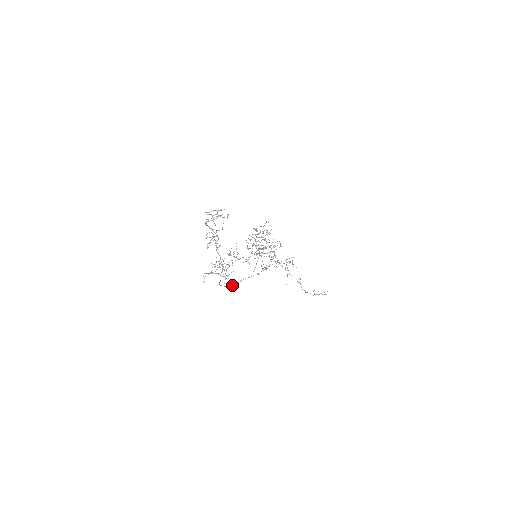
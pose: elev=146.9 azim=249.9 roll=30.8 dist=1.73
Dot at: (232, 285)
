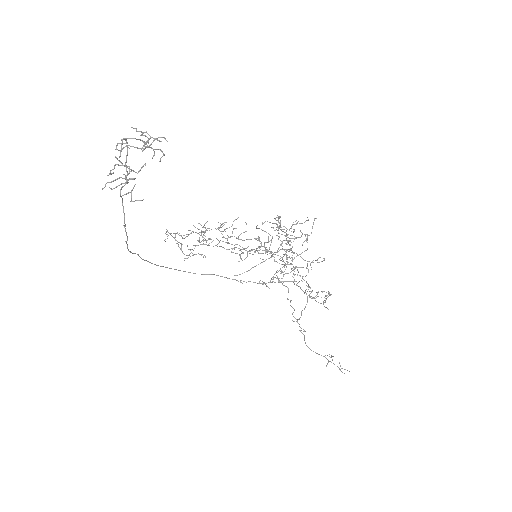
Dot at: occluded
